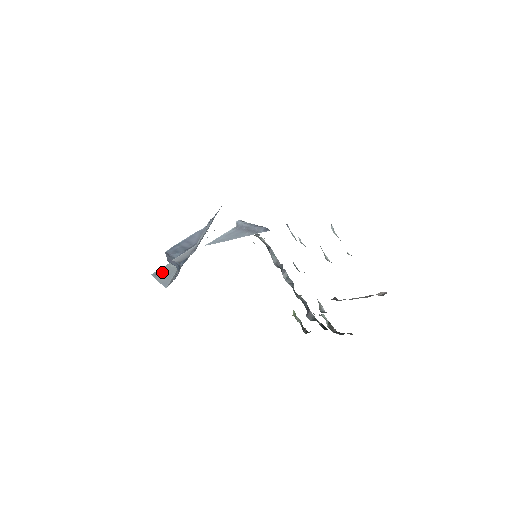
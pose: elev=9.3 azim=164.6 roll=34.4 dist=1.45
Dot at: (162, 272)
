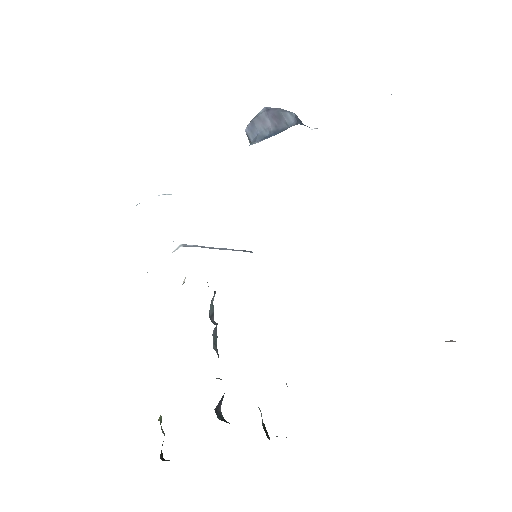
Dot at: occluded
